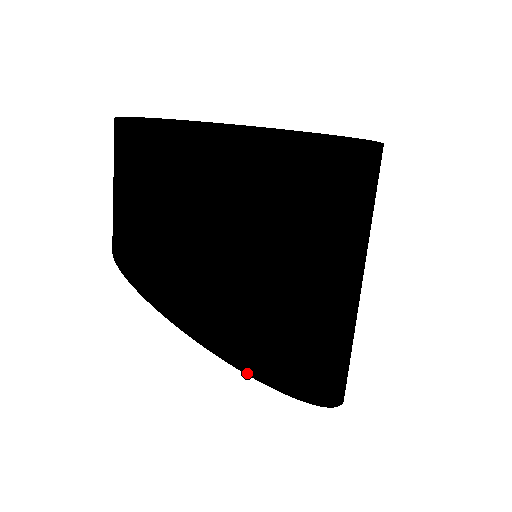
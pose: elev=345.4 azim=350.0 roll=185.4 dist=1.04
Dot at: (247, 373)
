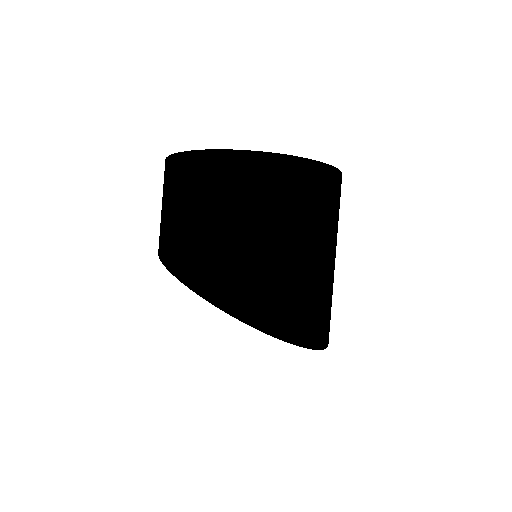
Dot at: (305, 314)
